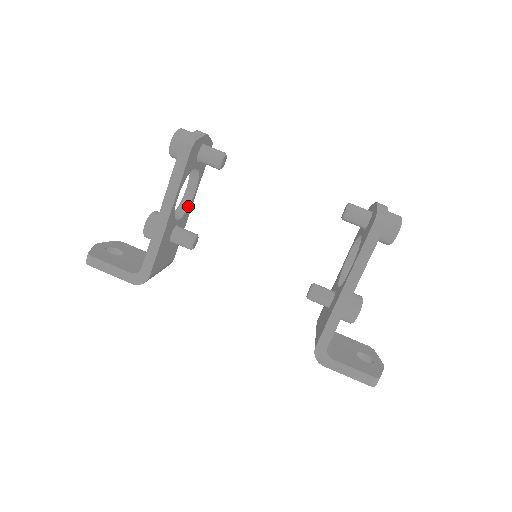
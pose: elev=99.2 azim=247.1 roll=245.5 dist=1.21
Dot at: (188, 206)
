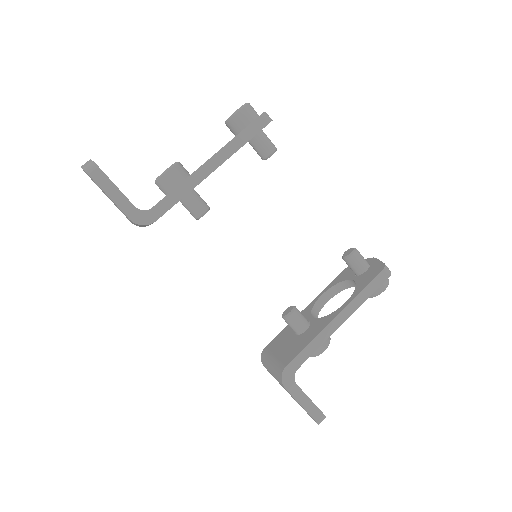
Dot at: occluded
